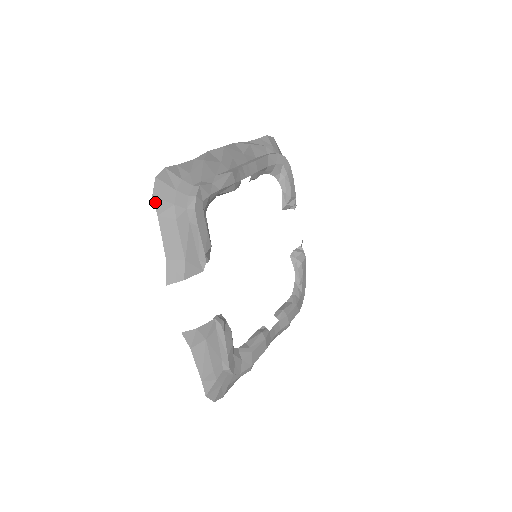
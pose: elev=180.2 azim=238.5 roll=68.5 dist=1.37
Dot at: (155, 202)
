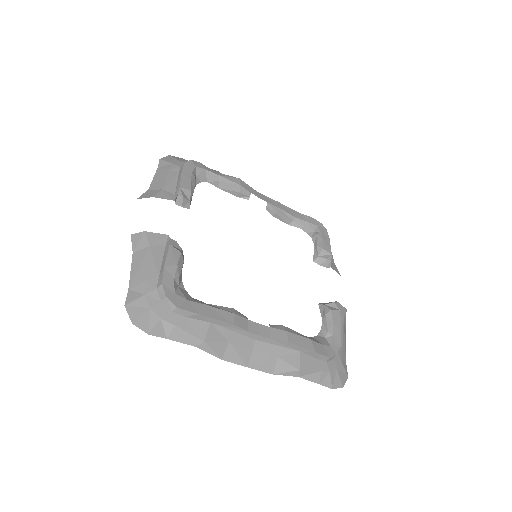
Dot at: (160, 162)
